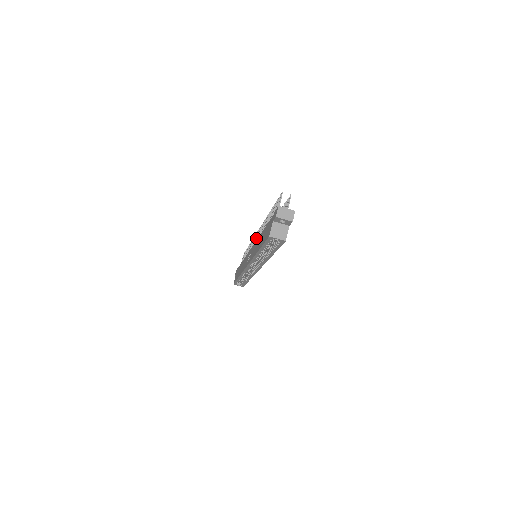
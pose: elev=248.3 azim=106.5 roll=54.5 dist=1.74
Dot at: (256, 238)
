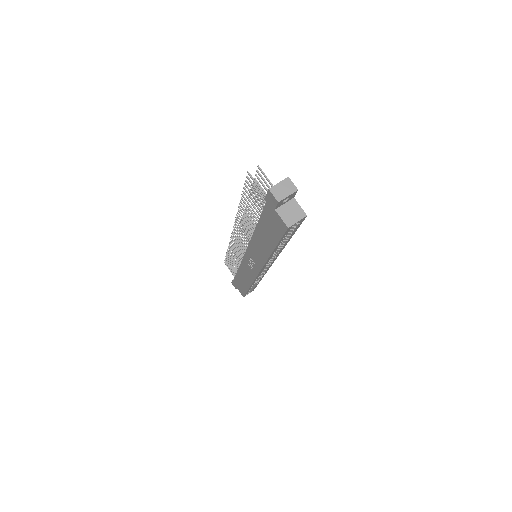
Dot at: (238, 240)
